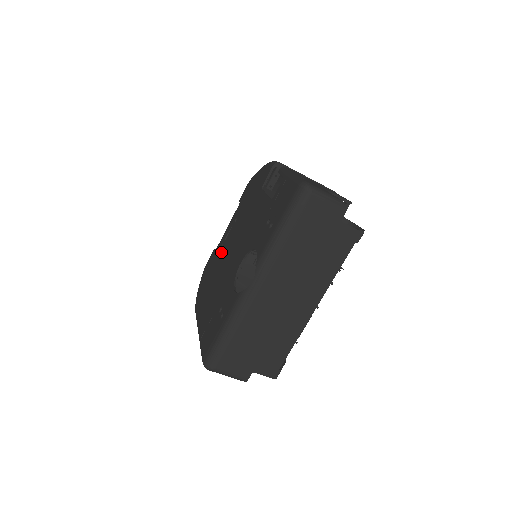
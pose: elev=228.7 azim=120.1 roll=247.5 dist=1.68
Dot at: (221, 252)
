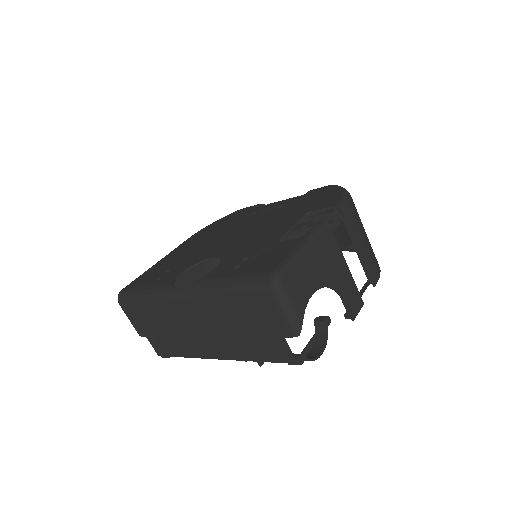
Dot at: (245, 218)
